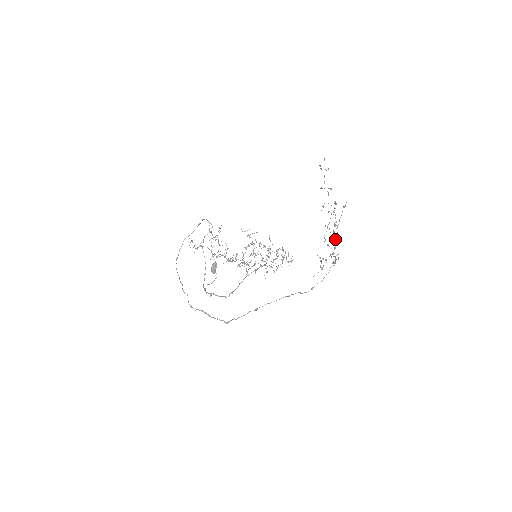
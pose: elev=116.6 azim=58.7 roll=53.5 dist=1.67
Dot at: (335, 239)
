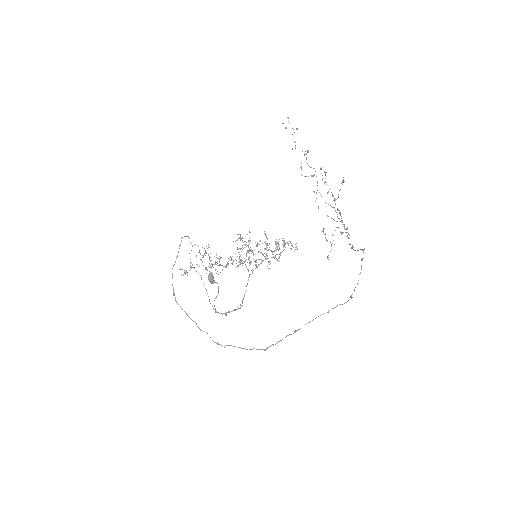
Dot at: occluded
